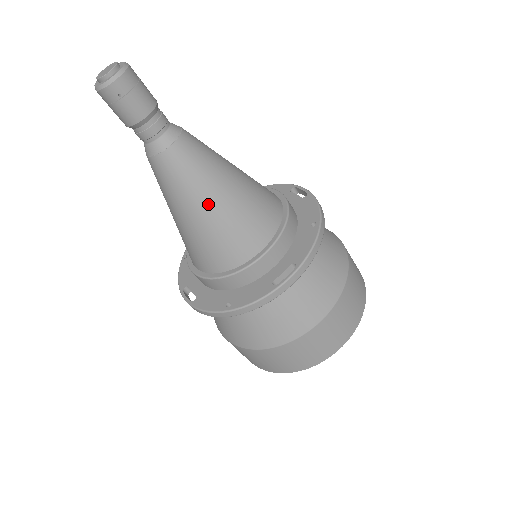
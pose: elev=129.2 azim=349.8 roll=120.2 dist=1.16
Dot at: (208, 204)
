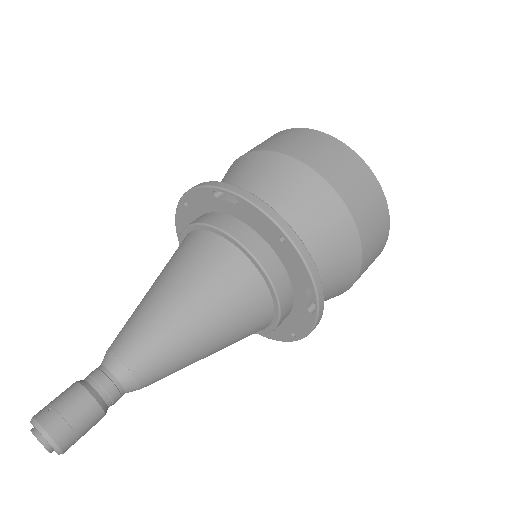
Dot at: (207, 350)
